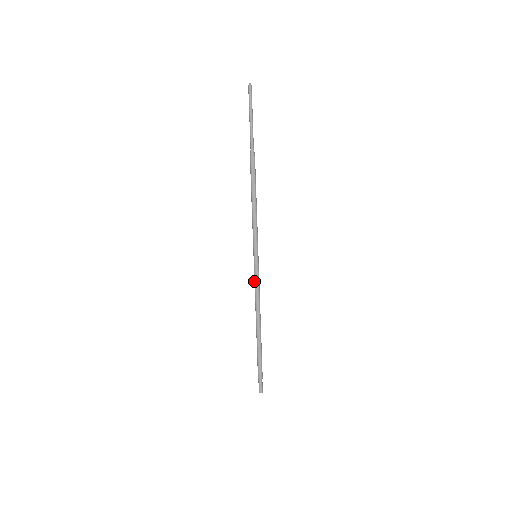
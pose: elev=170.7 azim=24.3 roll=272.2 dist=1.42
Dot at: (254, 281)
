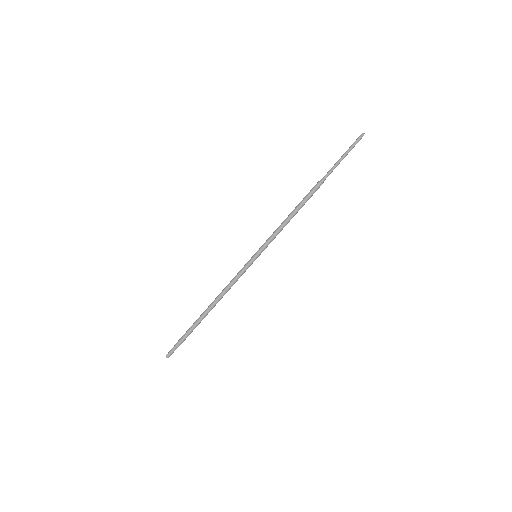
Dot at: (239, 273)
